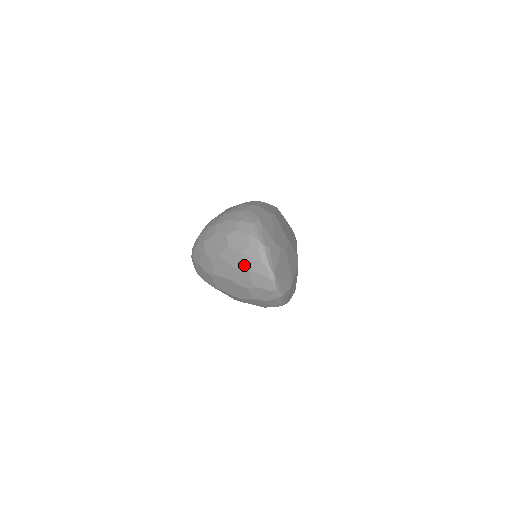
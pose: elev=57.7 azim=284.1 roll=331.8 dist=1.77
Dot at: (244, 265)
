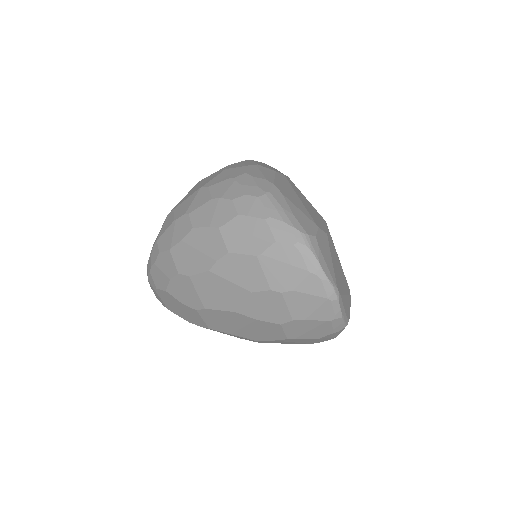
Dot at: (269, 281)
